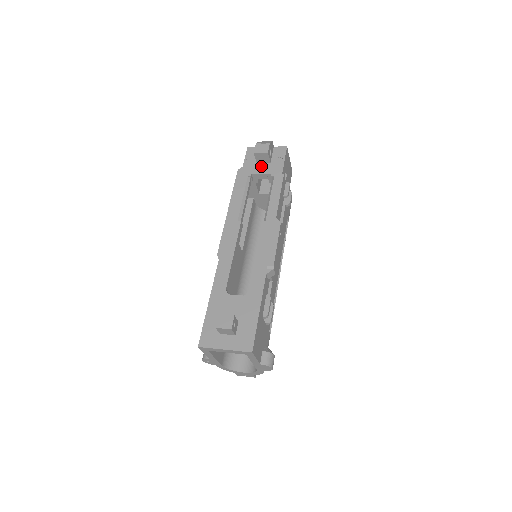
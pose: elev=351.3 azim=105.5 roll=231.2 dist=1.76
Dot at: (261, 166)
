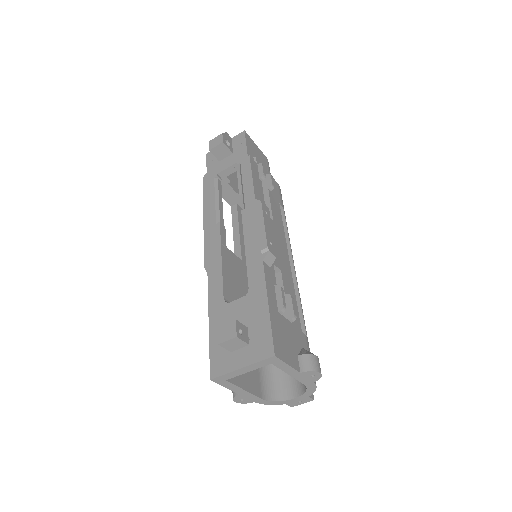
Dot at: (224, 162)
